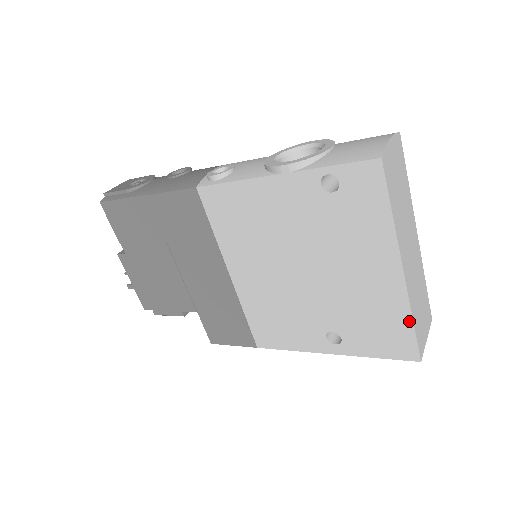
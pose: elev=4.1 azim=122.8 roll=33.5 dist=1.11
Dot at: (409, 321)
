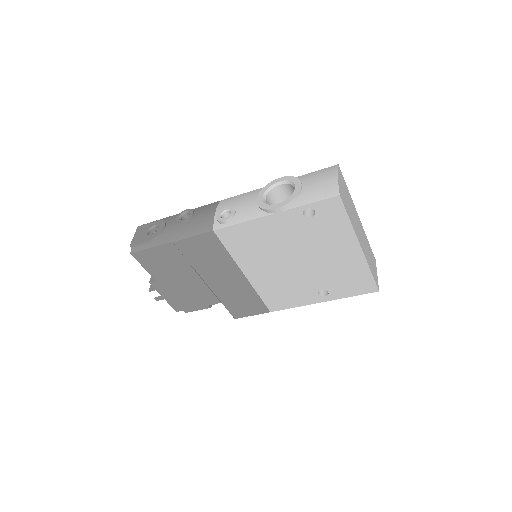
Dot at: (369, 273)
